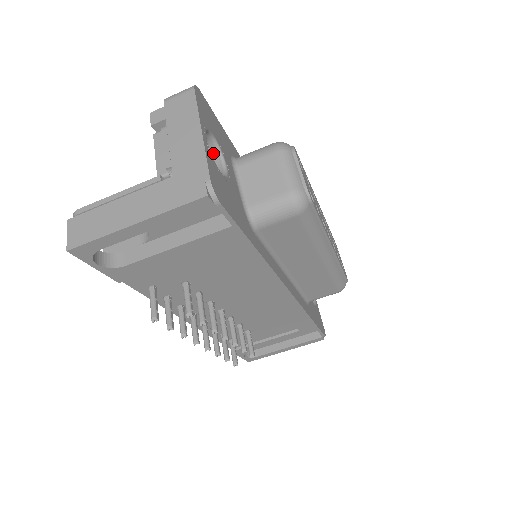
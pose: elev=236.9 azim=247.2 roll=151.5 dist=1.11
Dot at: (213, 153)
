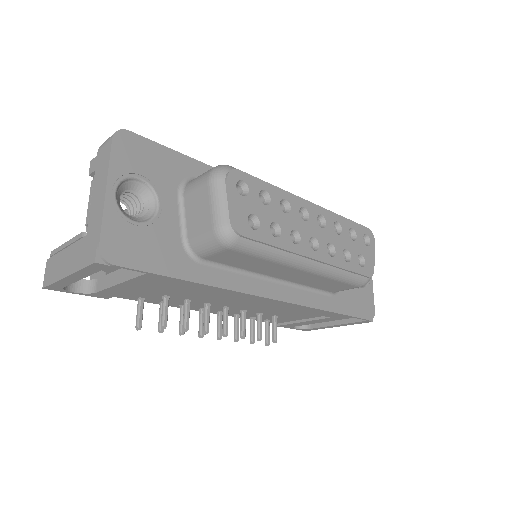
Dot at: (145, 193)
